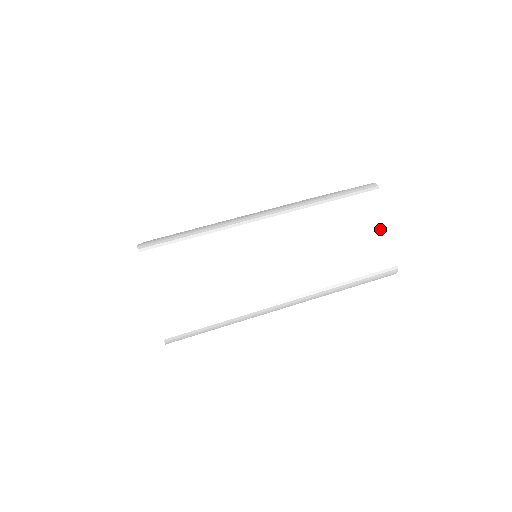
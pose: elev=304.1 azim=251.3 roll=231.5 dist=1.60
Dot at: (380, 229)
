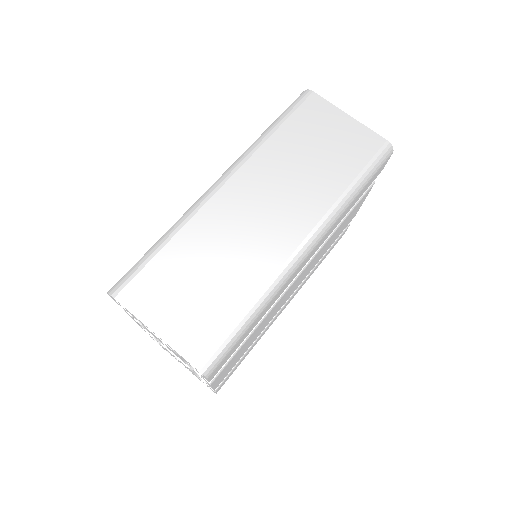
Dot at: (341, 121)
